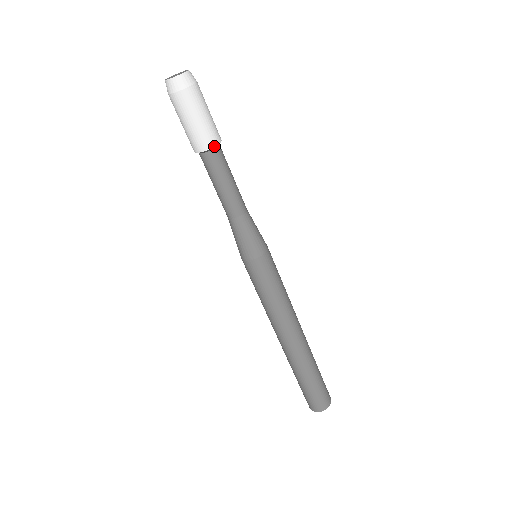
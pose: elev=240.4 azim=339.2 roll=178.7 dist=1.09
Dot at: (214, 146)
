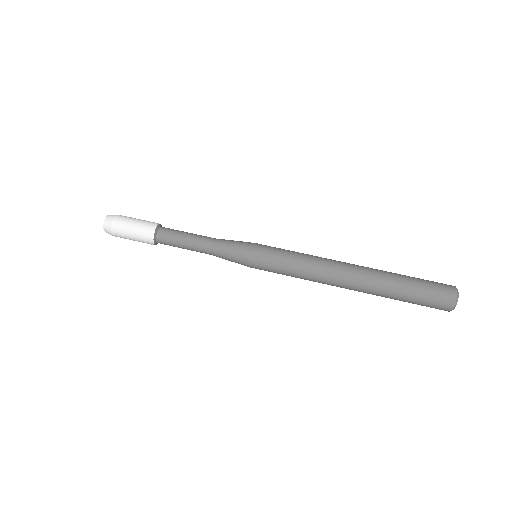
Dot at: (154, 232)
